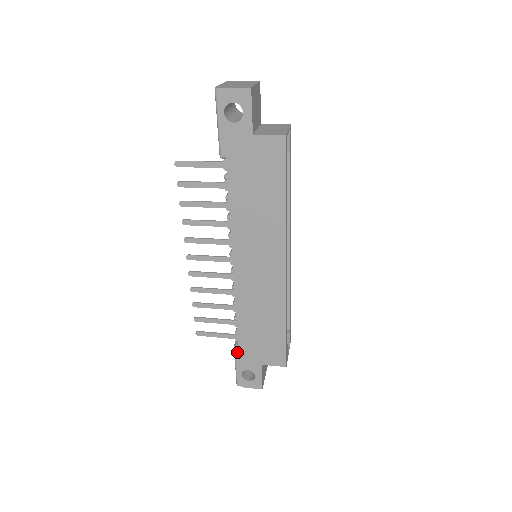
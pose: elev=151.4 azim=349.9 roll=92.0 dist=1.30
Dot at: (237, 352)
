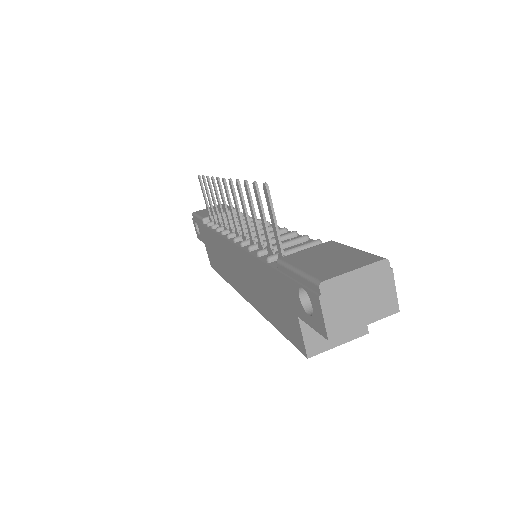
Dot at: (202, 221)
